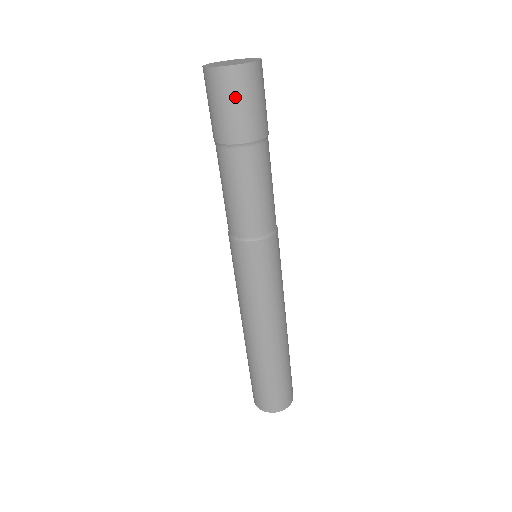
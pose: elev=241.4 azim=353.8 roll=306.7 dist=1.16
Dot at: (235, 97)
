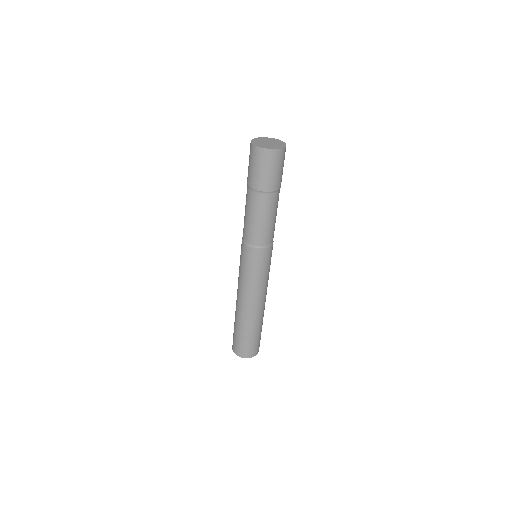
Dot at: (253, 162)
